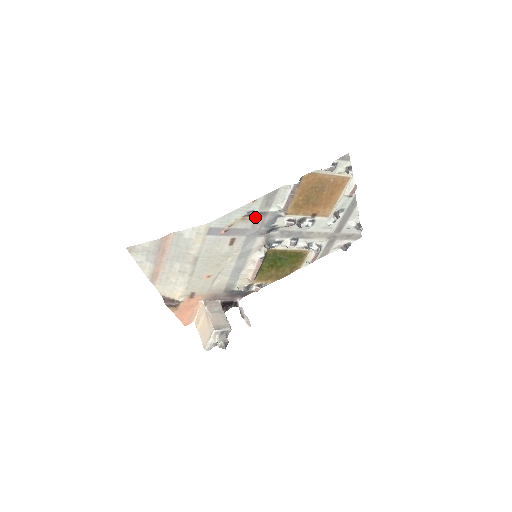
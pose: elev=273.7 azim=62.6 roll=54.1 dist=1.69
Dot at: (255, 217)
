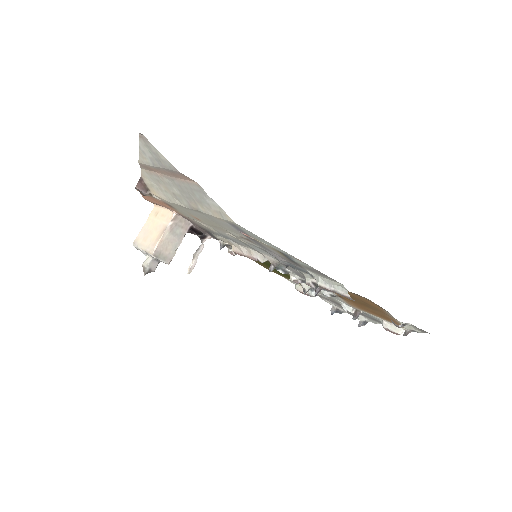
Dot at: (289, 258)
